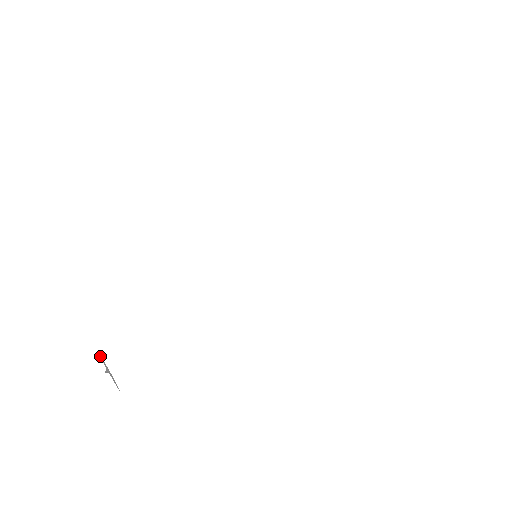
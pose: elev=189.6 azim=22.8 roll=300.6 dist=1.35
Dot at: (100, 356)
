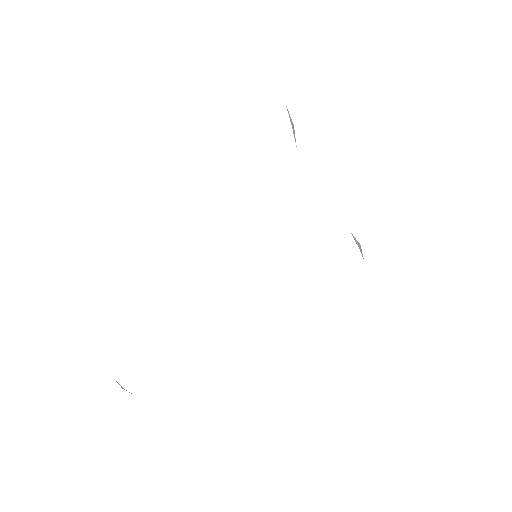
Dot at: occluded
